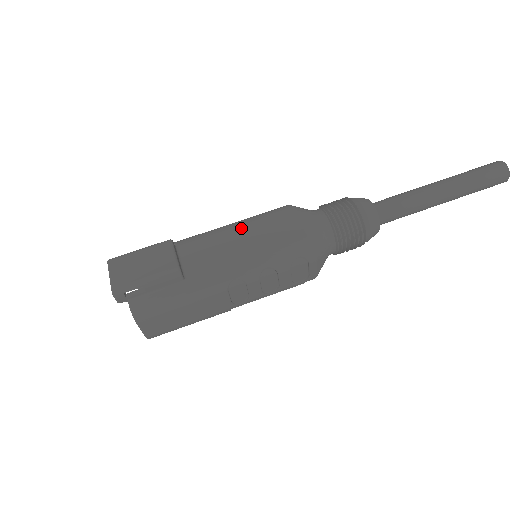
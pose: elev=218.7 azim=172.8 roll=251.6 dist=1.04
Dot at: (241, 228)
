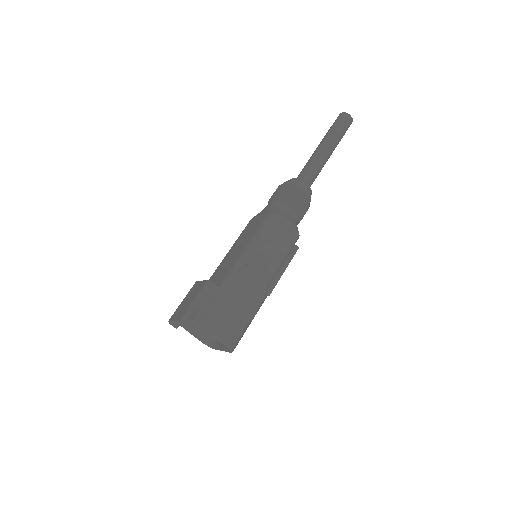
Dot at: (233, 247)
